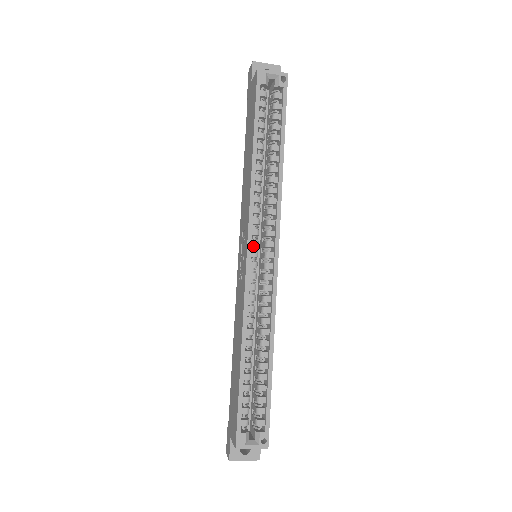
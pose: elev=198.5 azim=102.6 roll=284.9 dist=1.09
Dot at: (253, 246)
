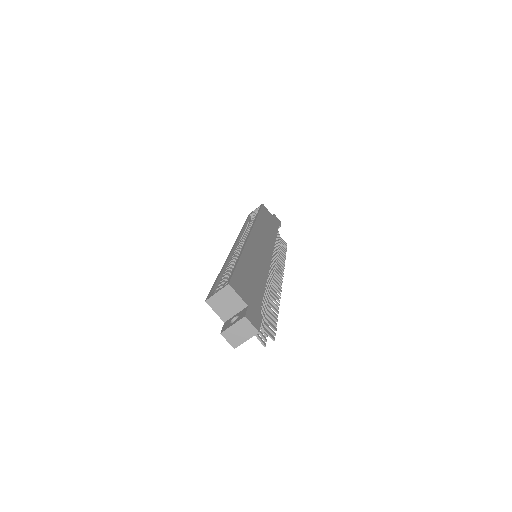
Dot at: occluded
